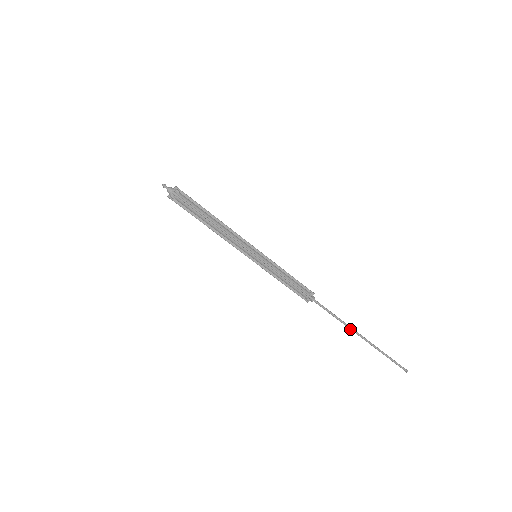
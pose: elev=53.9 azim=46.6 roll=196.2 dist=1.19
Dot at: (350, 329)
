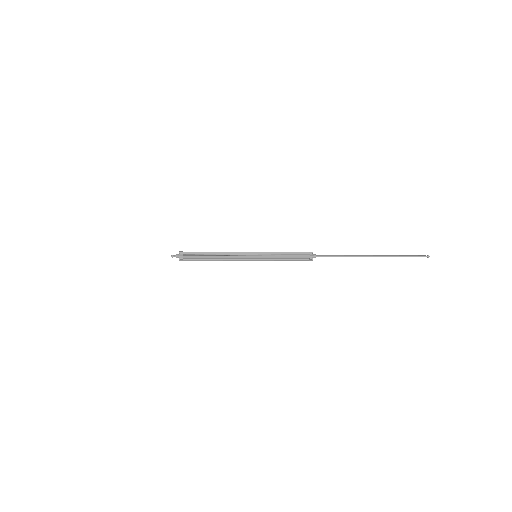
Dot at: (358, 256)
